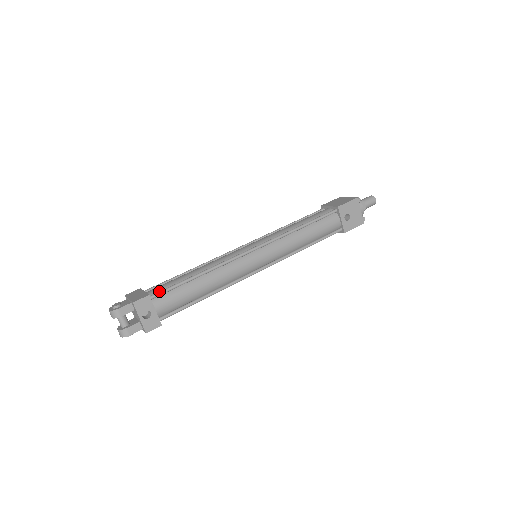
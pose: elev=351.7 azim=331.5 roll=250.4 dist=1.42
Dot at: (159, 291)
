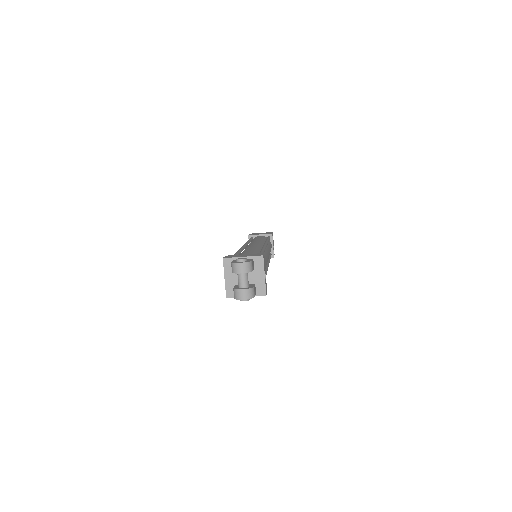
Dot at: occluded
